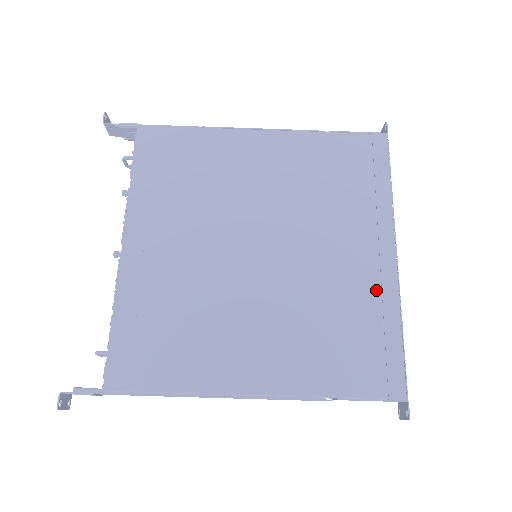
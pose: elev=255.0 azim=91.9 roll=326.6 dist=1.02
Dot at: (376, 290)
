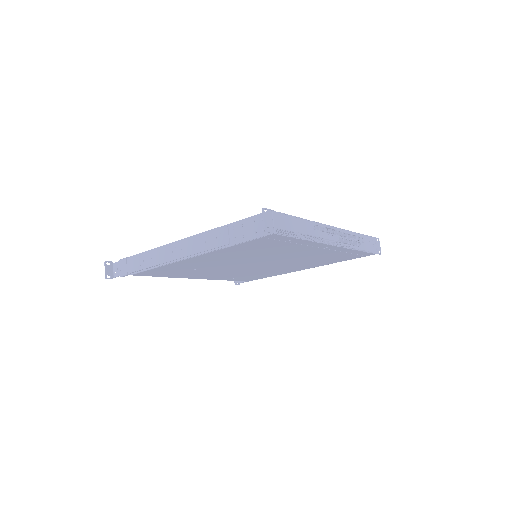
Dot at: (334, 252)
